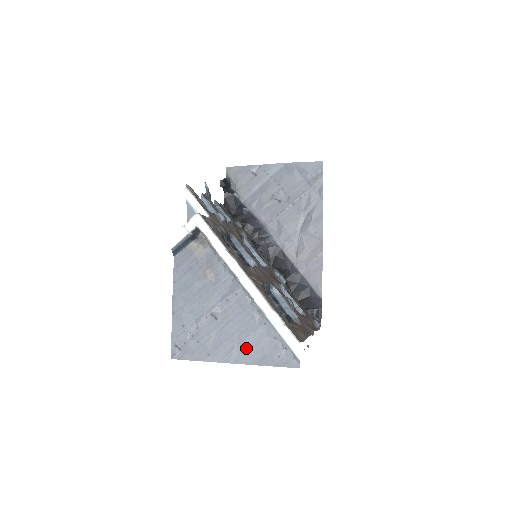
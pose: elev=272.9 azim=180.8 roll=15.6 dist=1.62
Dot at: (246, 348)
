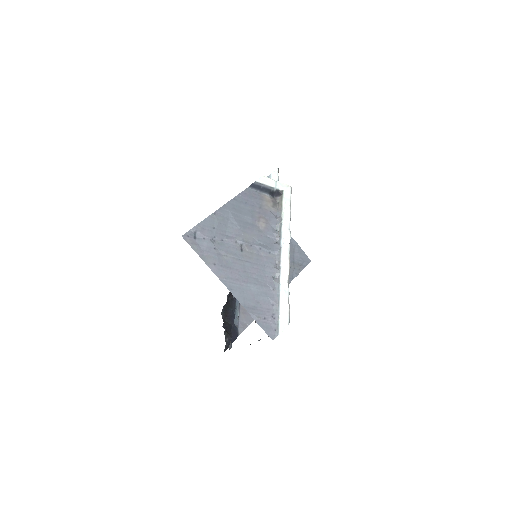
Dot at: (246, 289)
